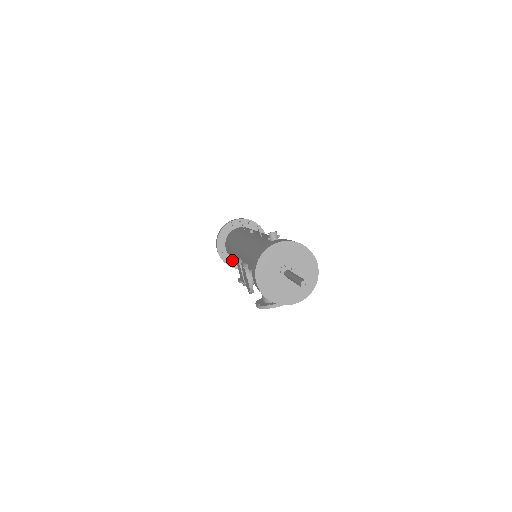
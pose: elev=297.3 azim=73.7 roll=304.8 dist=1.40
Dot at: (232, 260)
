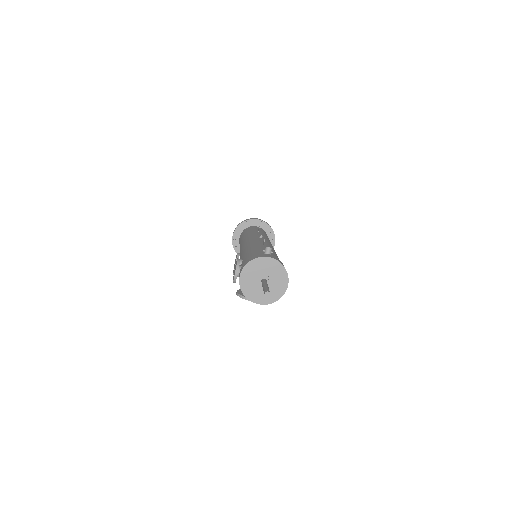
Dot at: occluded
